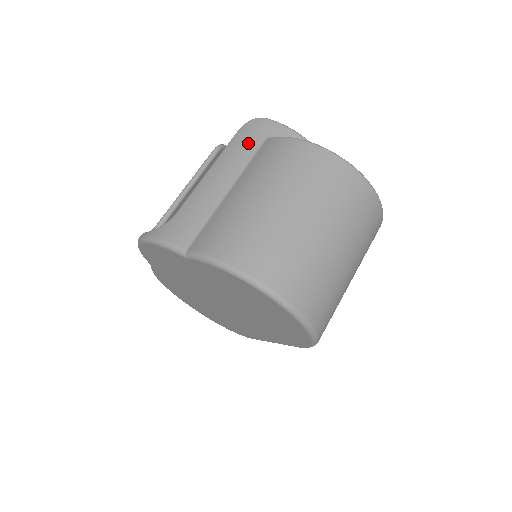
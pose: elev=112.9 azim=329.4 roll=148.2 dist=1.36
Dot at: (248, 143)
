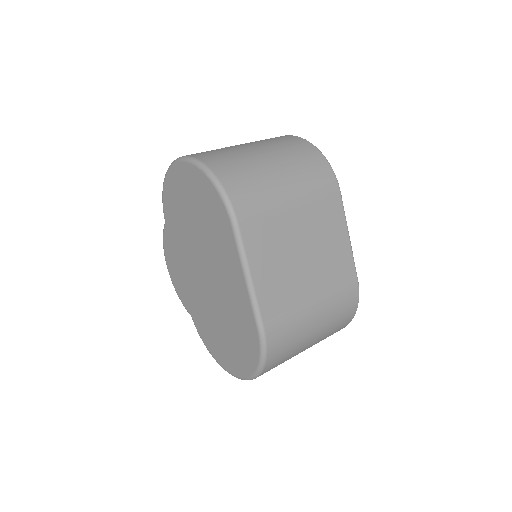
Dot at: occluded
